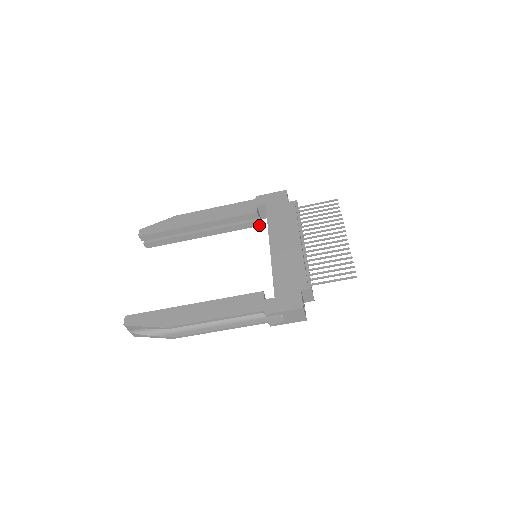
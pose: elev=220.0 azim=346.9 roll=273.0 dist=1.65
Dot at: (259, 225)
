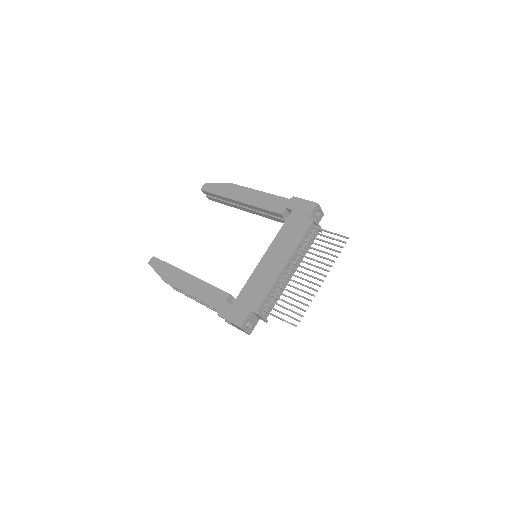
Dot at: occluded
